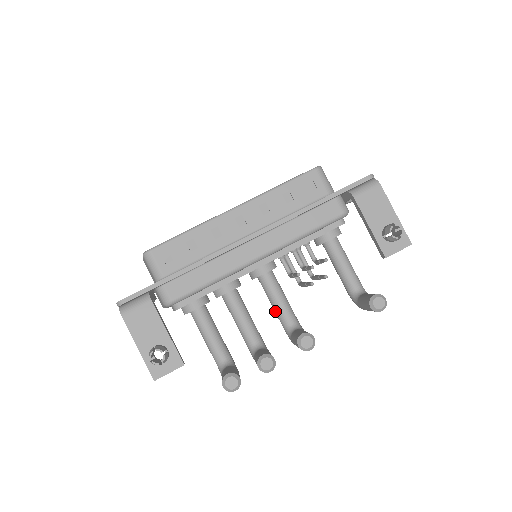
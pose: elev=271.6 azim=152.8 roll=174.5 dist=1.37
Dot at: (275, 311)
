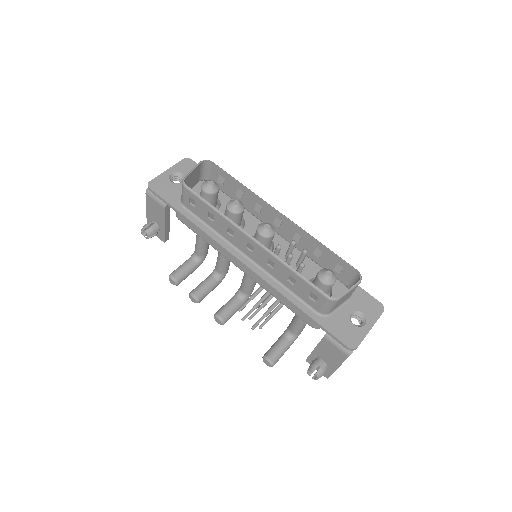
Dot at: occluded
